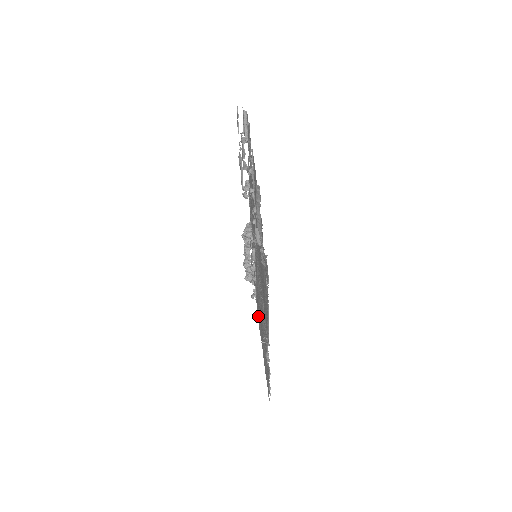
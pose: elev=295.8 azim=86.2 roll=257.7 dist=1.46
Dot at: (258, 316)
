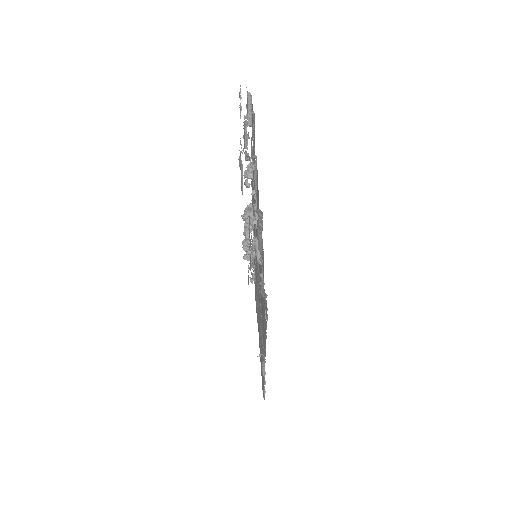
Dot at: (256, 305)
